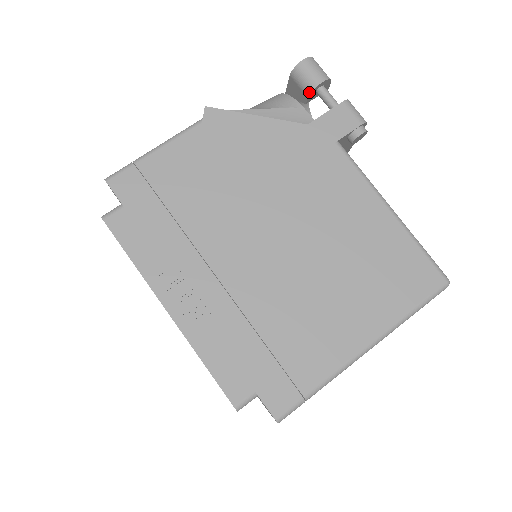
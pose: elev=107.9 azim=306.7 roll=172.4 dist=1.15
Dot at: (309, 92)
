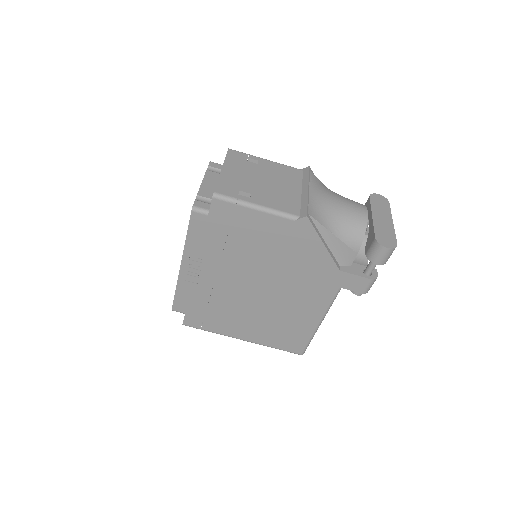
Dot at: (367, 257)
